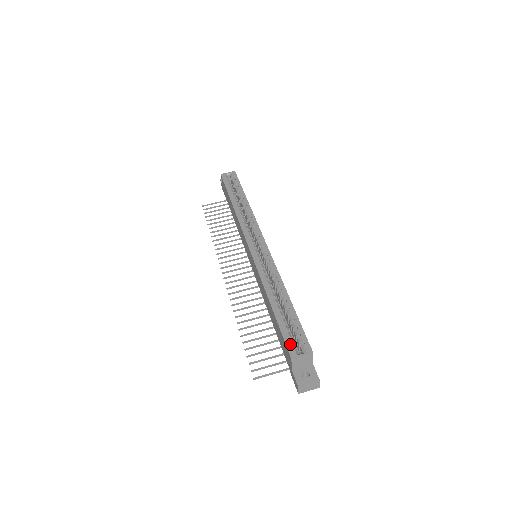
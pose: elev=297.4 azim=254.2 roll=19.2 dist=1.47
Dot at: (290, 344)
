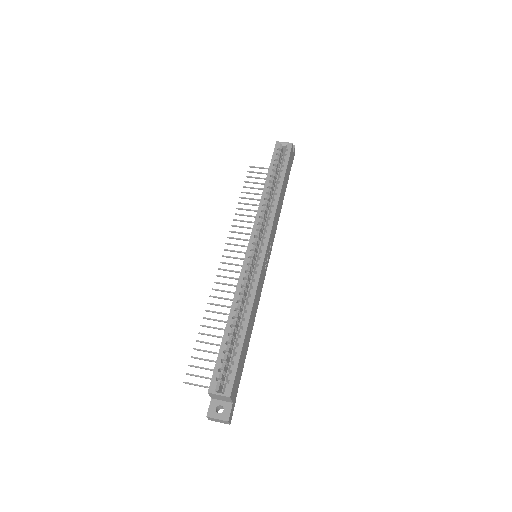
Dot at: (216, 377)
